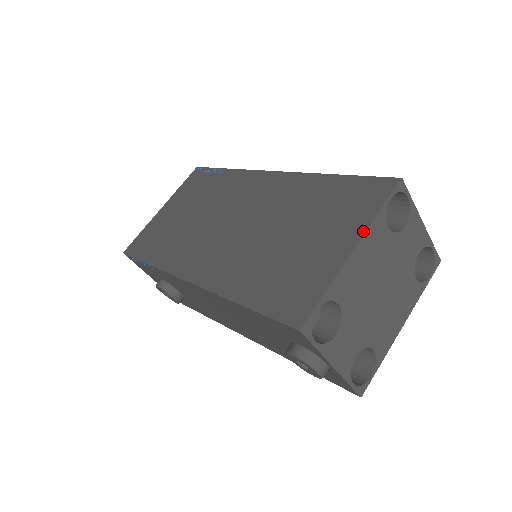
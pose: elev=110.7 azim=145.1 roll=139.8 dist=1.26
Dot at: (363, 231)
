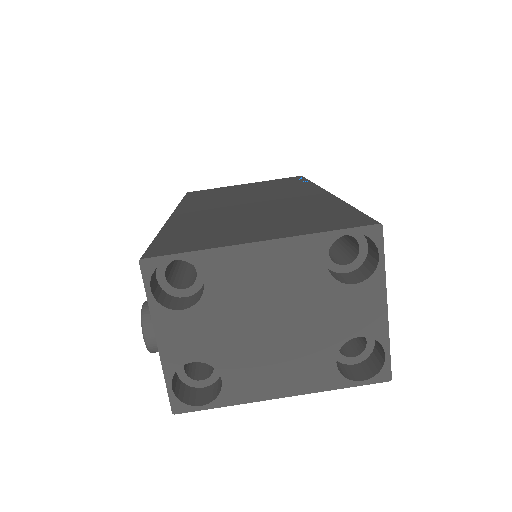
Dot at: (288, 236)
